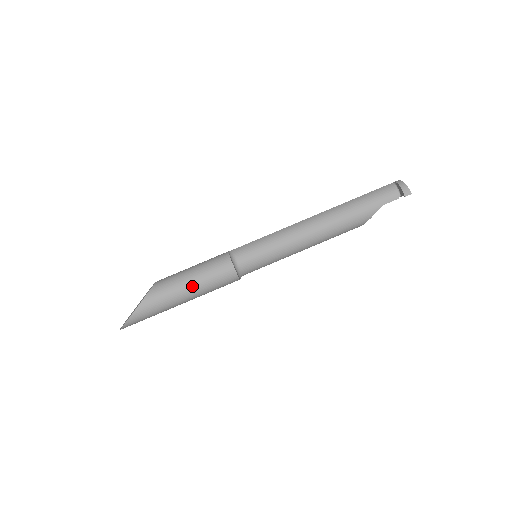
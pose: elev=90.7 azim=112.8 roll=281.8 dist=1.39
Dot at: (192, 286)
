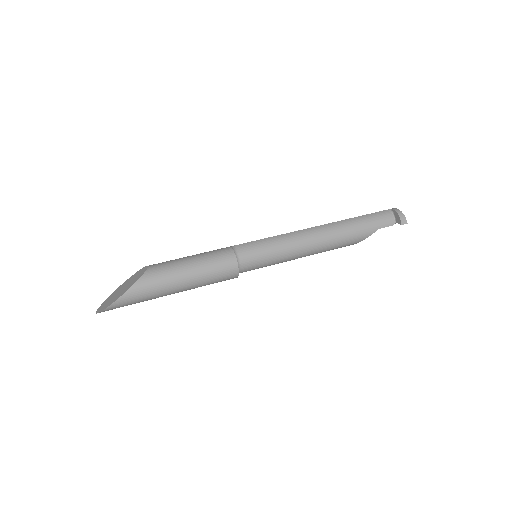
Dot at: (191, 277)
